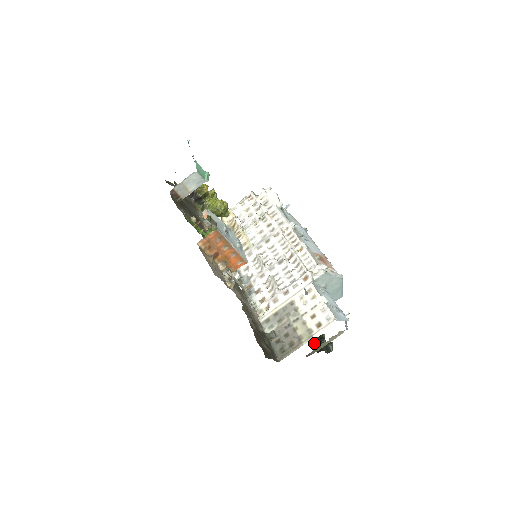
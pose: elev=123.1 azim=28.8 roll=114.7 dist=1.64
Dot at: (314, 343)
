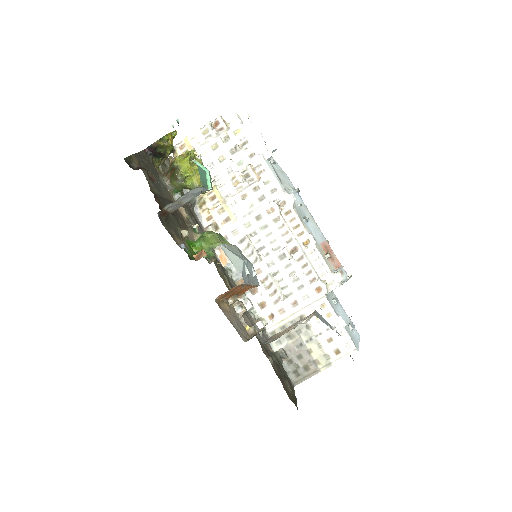
Dot at: occluded
